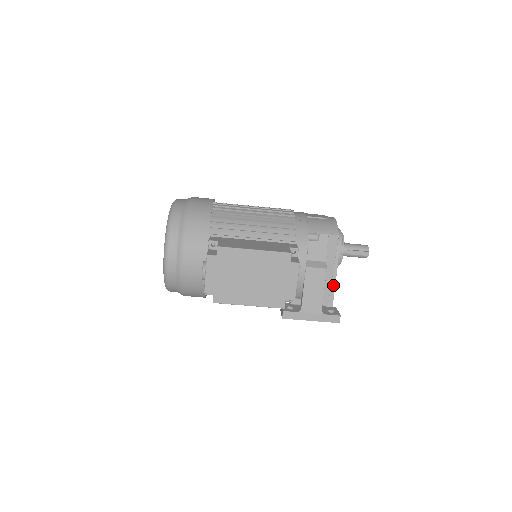
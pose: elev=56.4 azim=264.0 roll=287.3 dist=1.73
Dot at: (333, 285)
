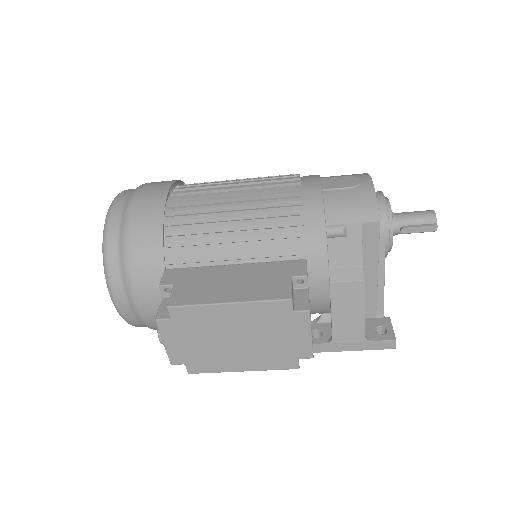
Dot at: (381, 288)
